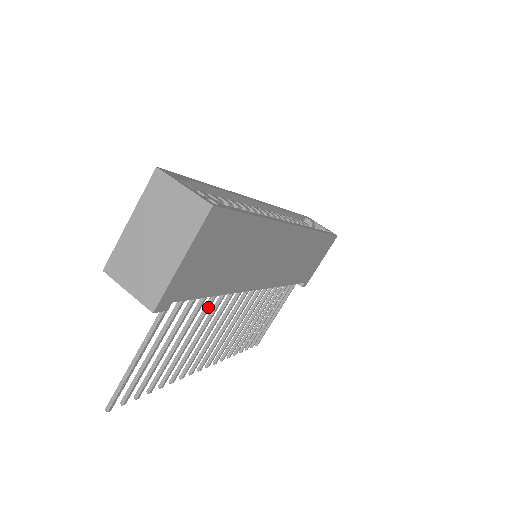
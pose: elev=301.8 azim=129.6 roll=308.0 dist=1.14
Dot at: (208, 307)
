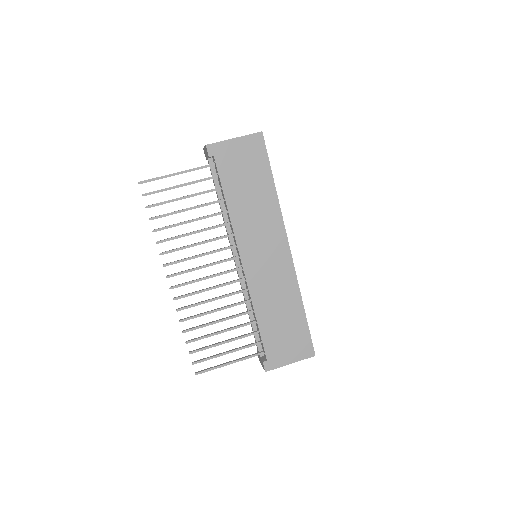
Dot at: (215, 213)
